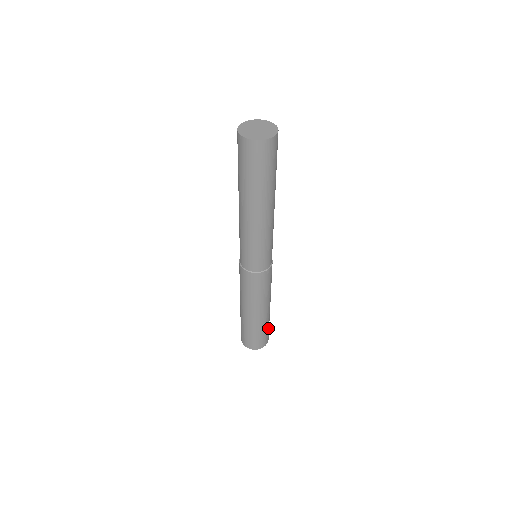
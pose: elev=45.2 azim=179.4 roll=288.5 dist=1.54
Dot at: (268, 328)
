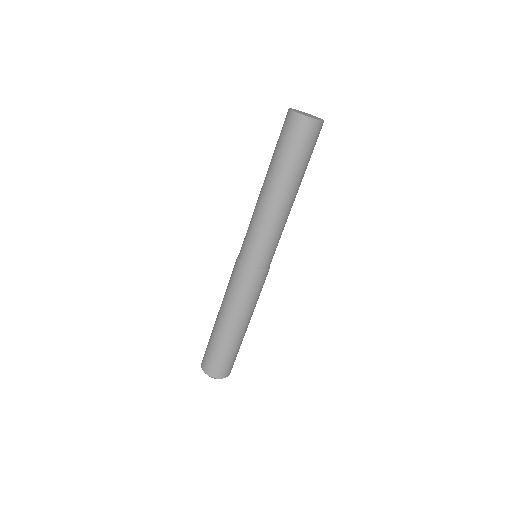
Dot at: (232, 357)
